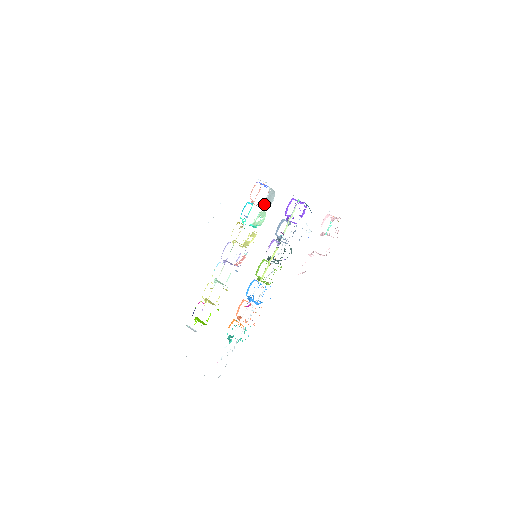
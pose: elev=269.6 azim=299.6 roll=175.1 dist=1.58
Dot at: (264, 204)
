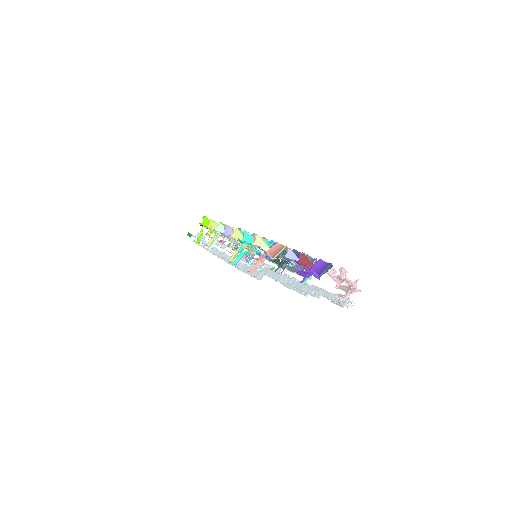
Dot at: occluded
